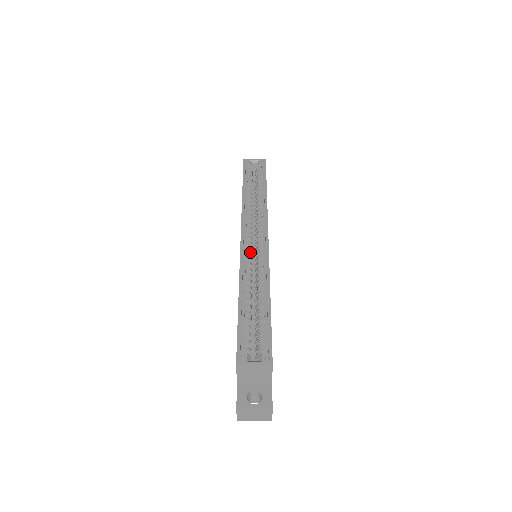
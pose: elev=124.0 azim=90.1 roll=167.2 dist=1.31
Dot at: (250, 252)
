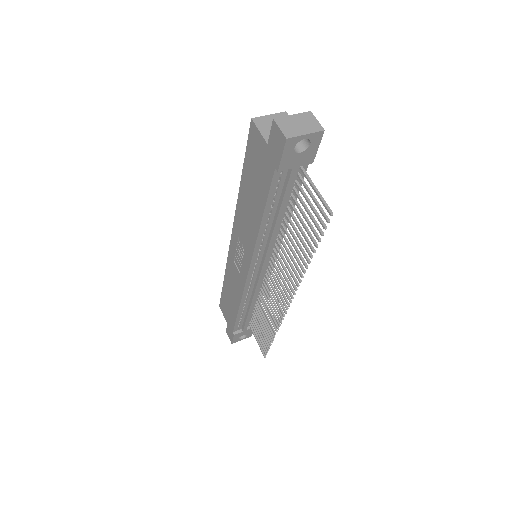
Dot at: occluded
